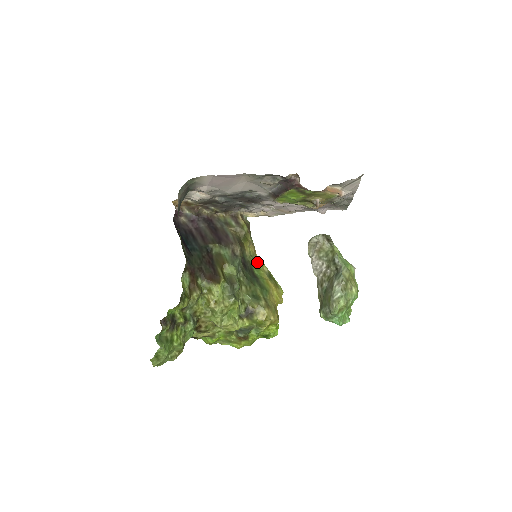
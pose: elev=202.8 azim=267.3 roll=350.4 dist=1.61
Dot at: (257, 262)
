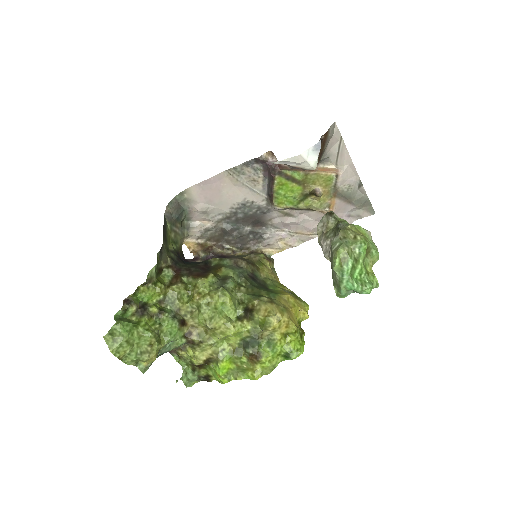
Dot at: (276, 283)
